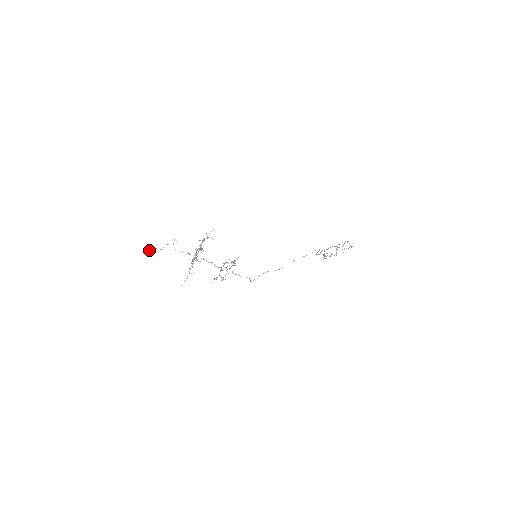
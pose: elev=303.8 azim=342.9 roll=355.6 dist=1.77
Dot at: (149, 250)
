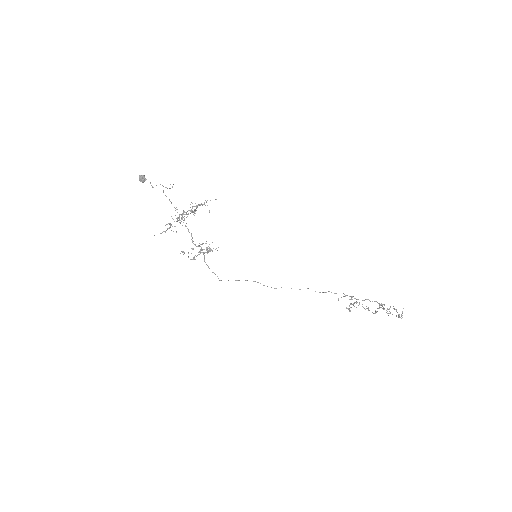
Dot at: (141, 179)
